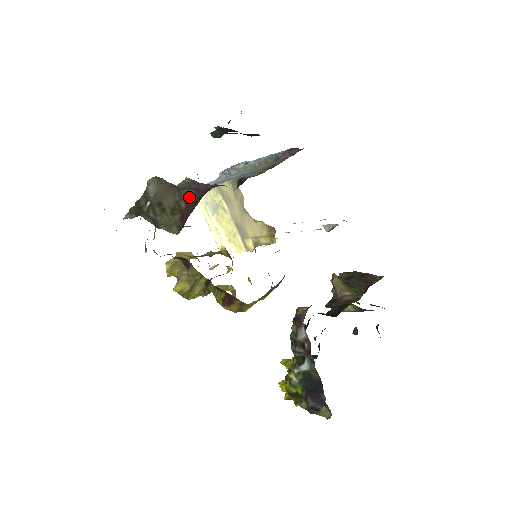
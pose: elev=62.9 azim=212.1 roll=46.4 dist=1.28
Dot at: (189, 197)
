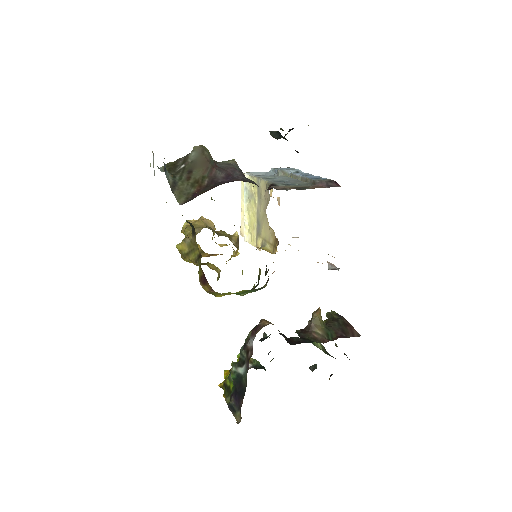
Dot at: (215, 178)
